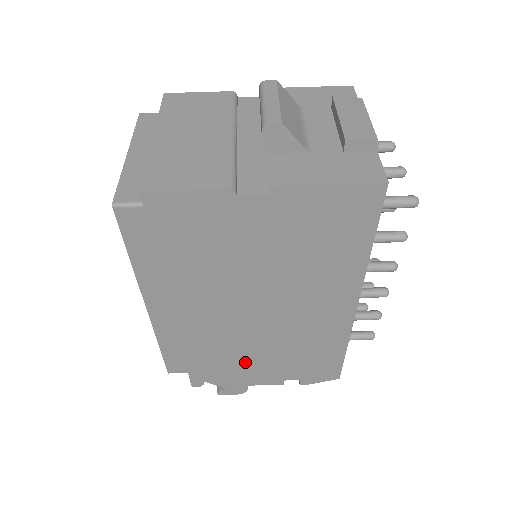
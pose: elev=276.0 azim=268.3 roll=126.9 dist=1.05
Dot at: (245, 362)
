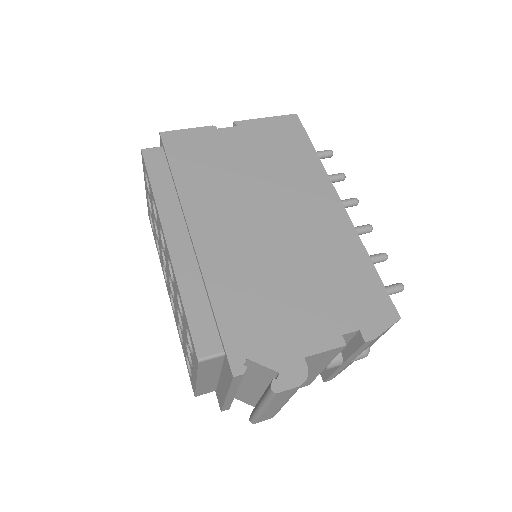
Dot at: (282, 304)
